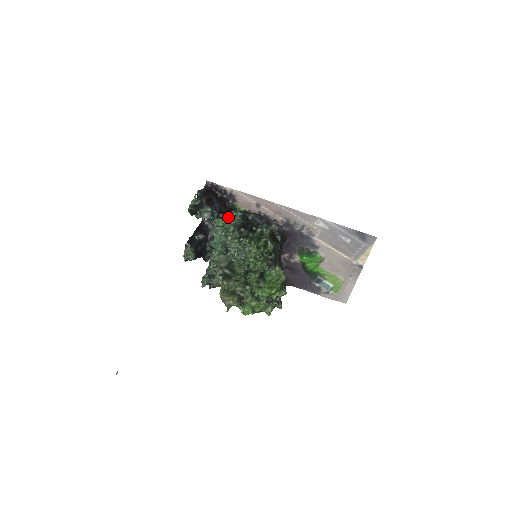
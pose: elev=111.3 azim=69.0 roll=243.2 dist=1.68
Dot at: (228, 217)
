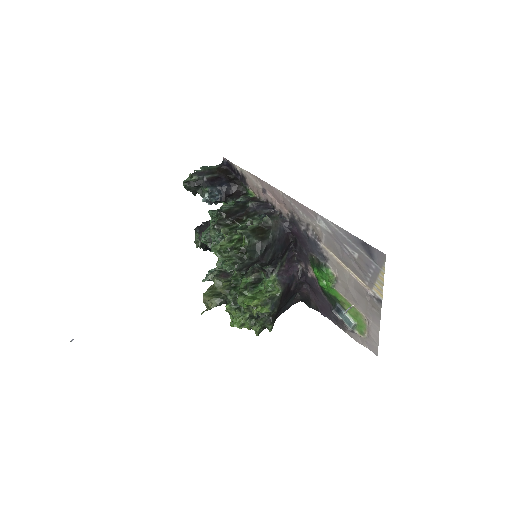
Dot at: occluded
